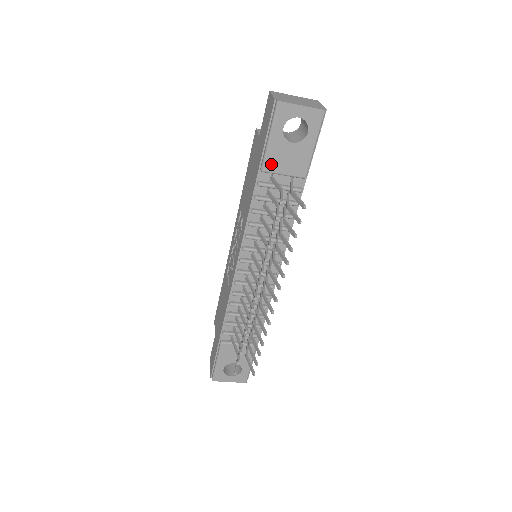
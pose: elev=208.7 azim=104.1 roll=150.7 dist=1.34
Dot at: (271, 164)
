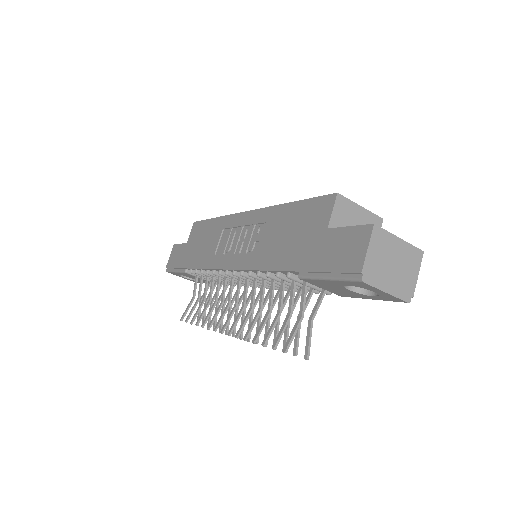
Dot at: (312, 282)
